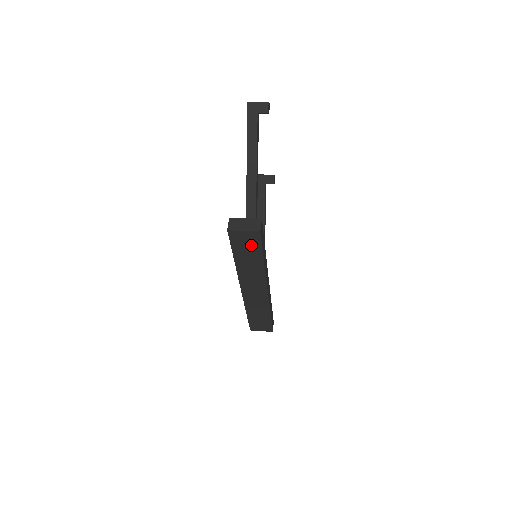
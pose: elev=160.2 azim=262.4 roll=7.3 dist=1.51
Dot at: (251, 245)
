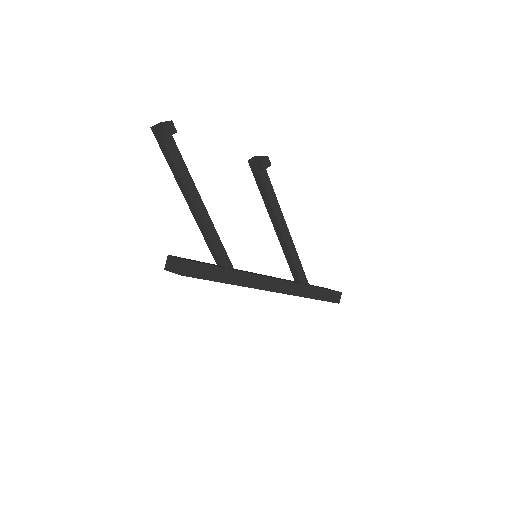
Dot at: occluded
